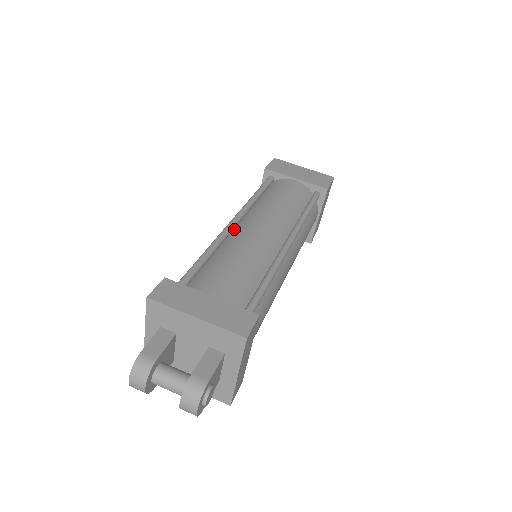
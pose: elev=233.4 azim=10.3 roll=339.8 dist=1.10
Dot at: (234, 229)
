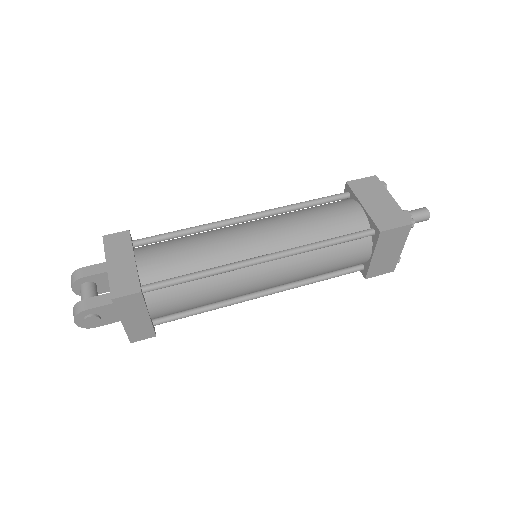
Dot at: occluded
